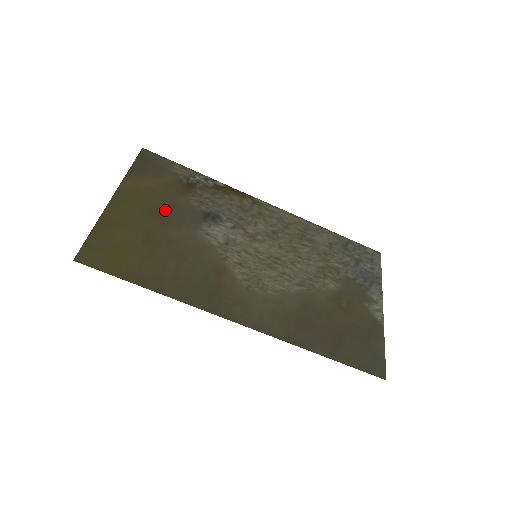
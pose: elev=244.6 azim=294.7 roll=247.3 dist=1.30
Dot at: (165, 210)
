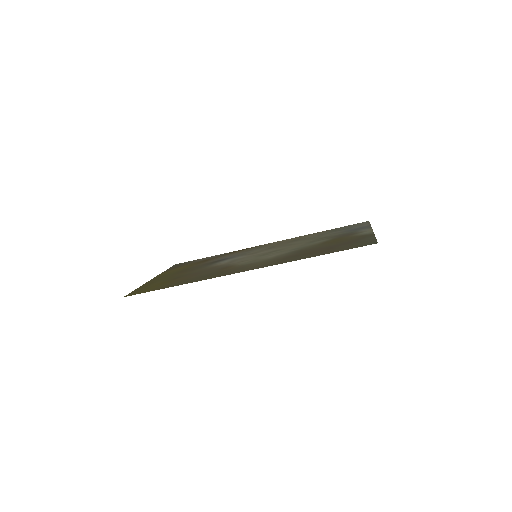
Dot at: occluded
